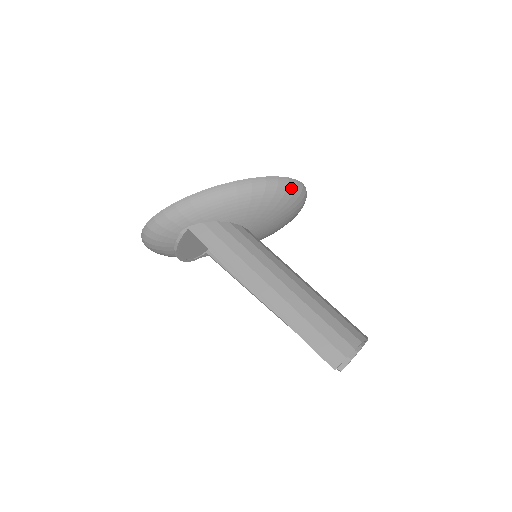
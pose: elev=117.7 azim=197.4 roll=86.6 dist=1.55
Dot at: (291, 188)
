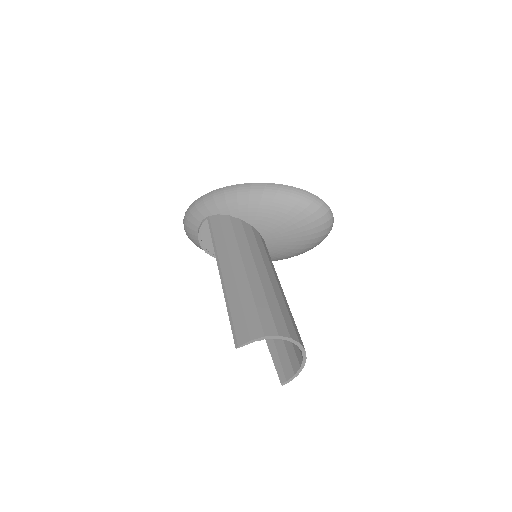
Dot at: (306, 200)
